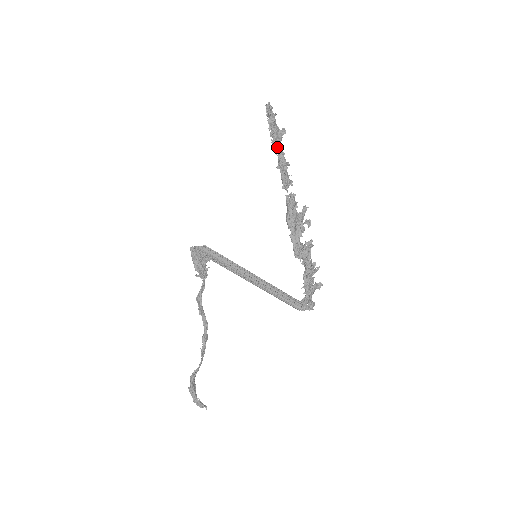
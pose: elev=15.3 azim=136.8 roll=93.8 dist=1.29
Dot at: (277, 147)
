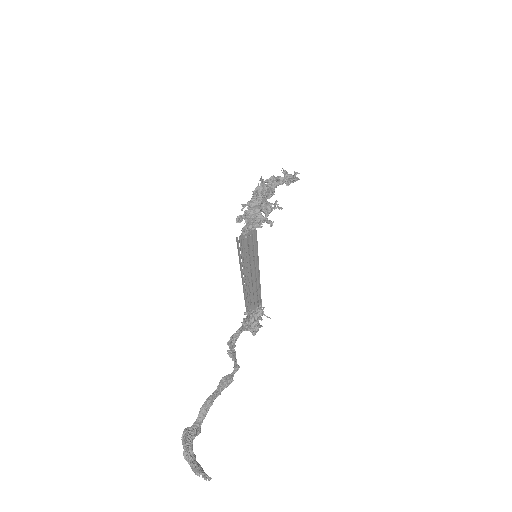
Dot at: occluded
